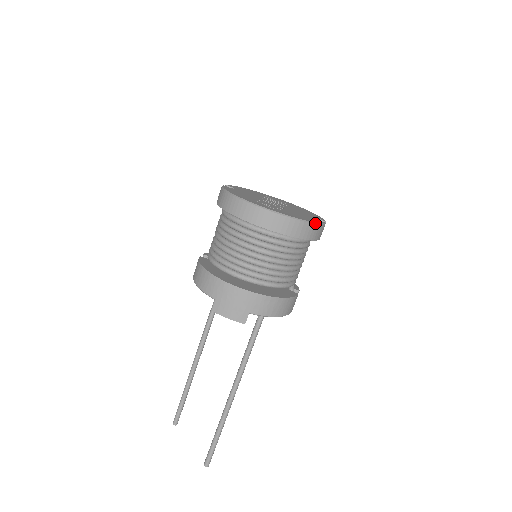
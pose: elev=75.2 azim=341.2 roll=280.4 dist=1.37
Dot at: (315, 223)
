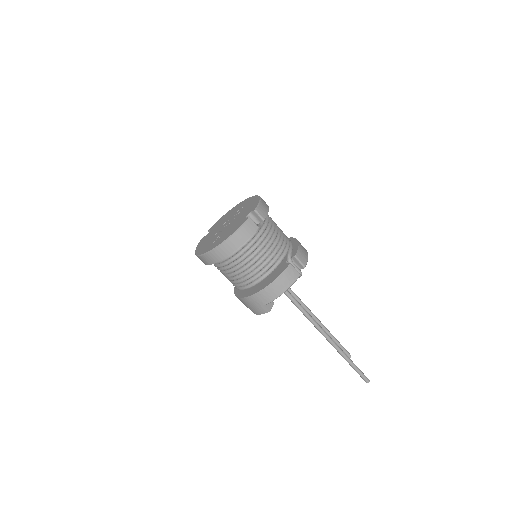
Dot at: (234, 233)
